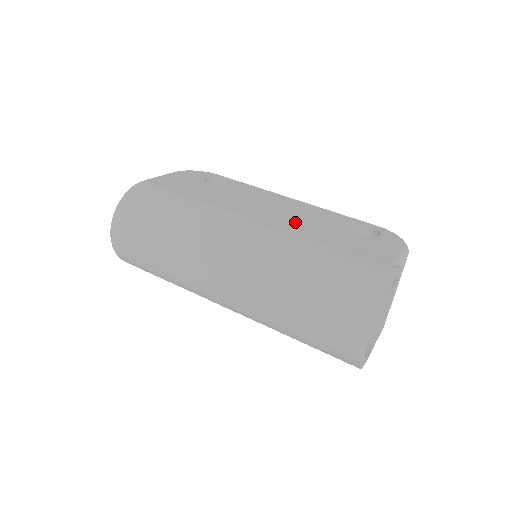
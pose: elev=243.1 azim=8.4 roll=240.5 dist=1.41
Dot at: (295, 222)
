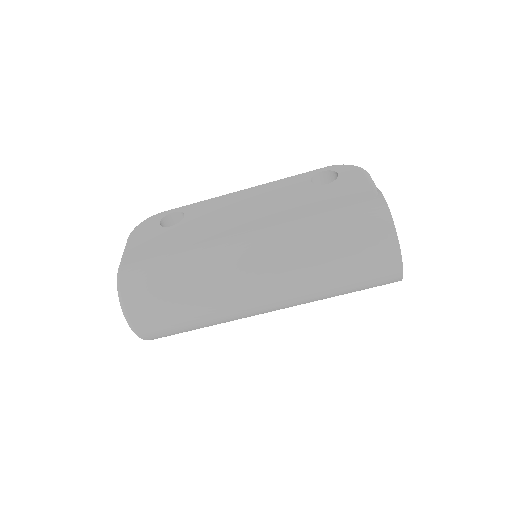
Dot at: (274, 211)
